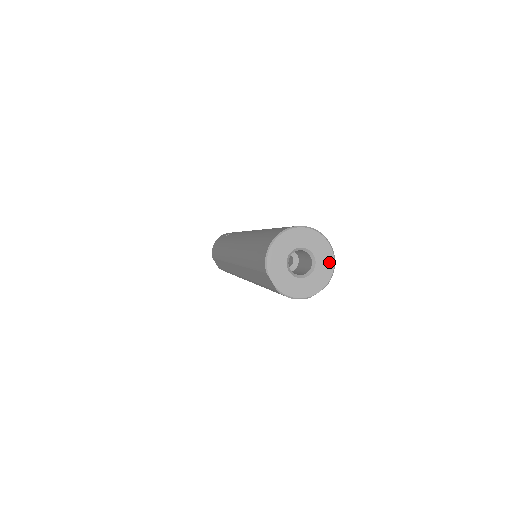
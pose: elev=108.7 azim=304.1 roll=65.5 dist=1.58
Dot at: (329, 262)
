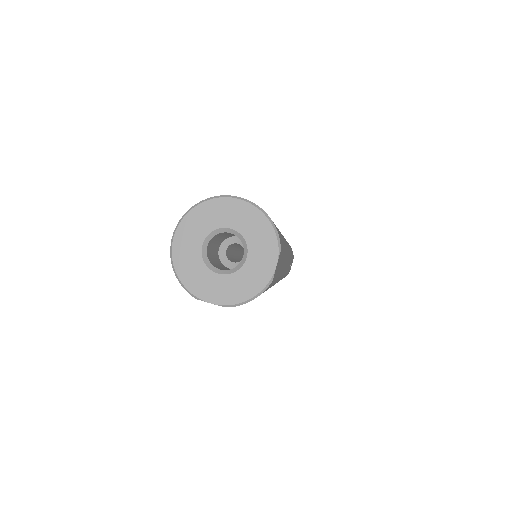
Dot at: (257, 219)
